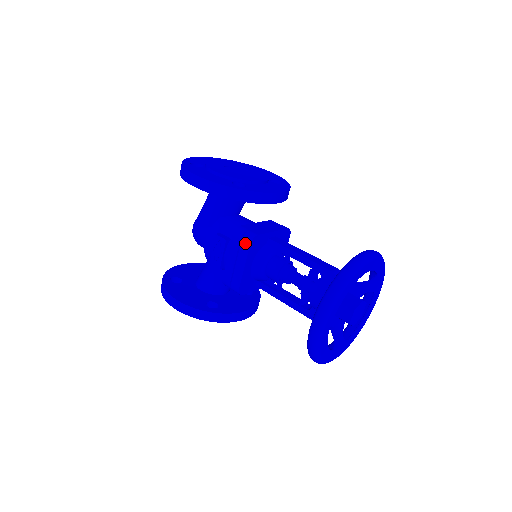
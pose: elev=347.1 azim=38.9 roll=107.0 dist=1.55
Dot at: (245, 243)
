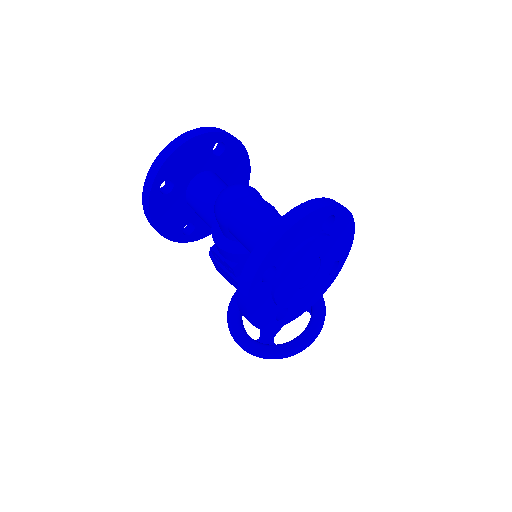
Dot at: occluded
